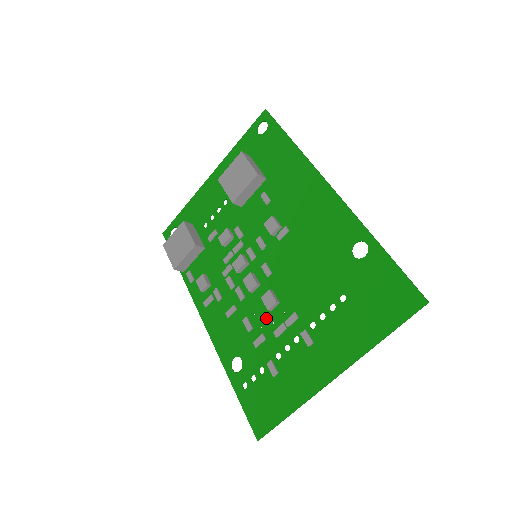
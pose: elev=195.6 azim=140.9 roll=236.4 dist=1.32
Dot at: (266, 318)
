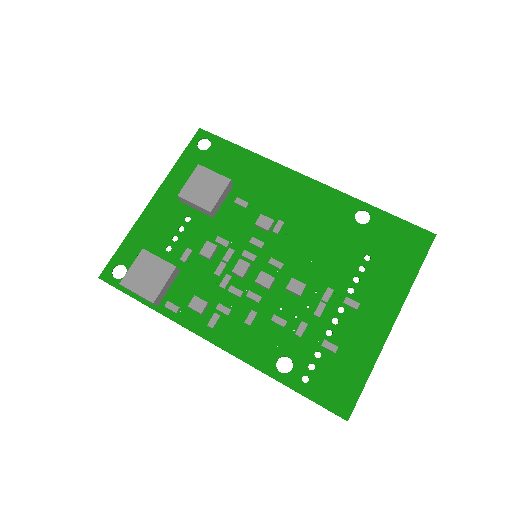
Dot at: (298, 306)
